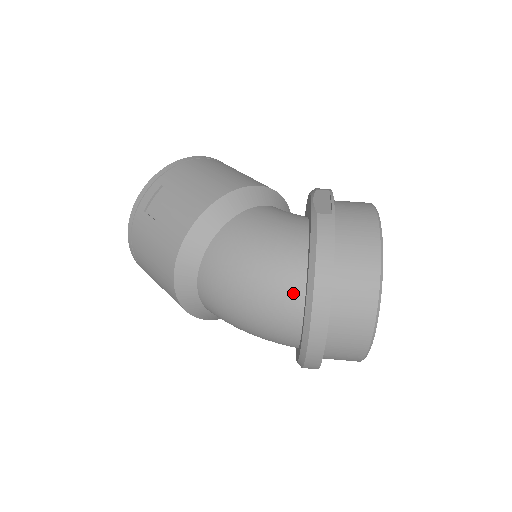
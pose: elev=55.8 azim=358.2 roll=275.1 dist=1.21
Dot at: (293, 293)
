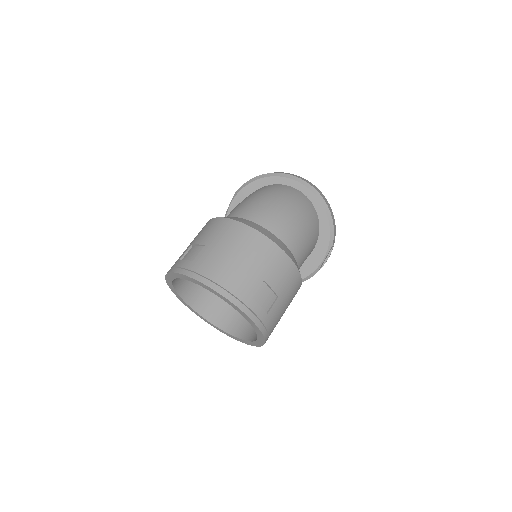
Dot at: (275, 186)
